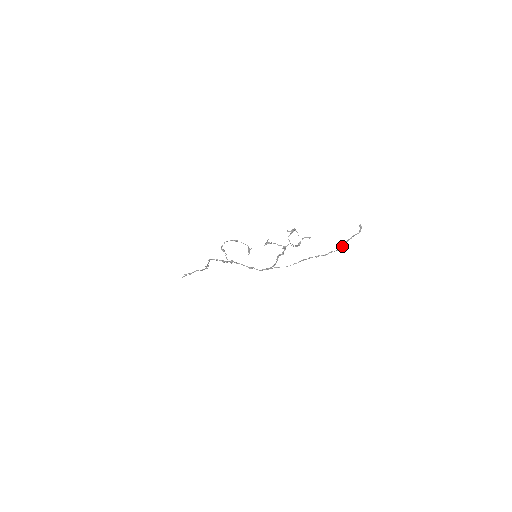
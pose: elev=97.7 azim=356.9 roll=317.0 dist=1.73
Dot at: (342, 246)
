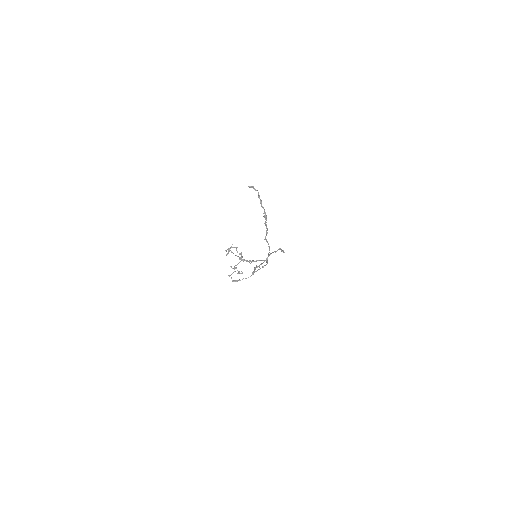
Dot at: (264, 213)
